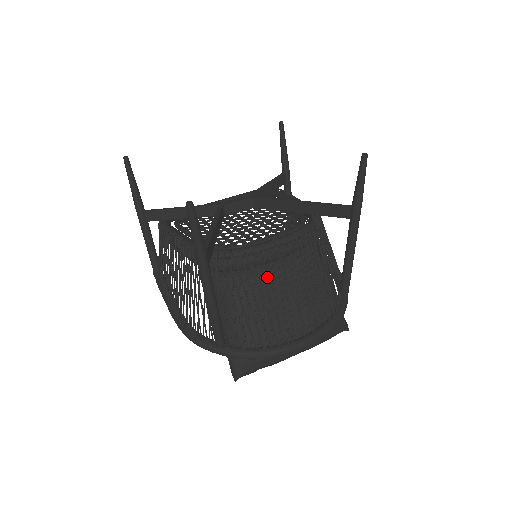
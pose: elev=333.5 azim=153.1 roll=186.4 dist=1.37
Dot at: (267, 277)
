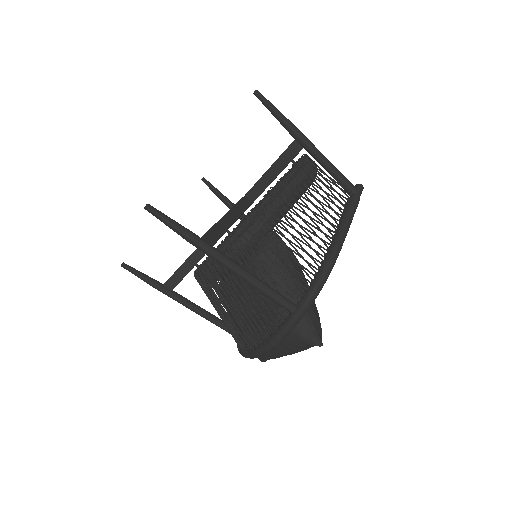
Dot at: (228, 289)
